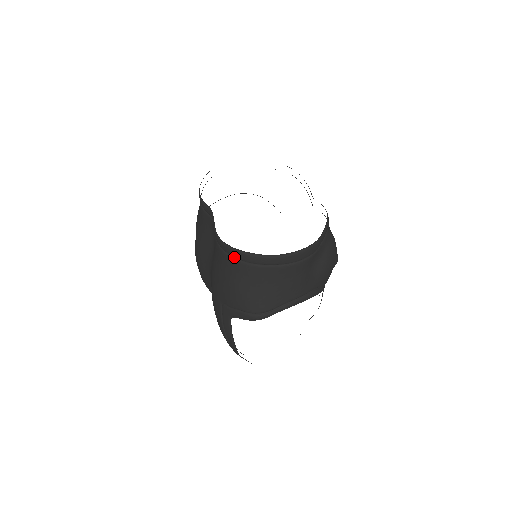
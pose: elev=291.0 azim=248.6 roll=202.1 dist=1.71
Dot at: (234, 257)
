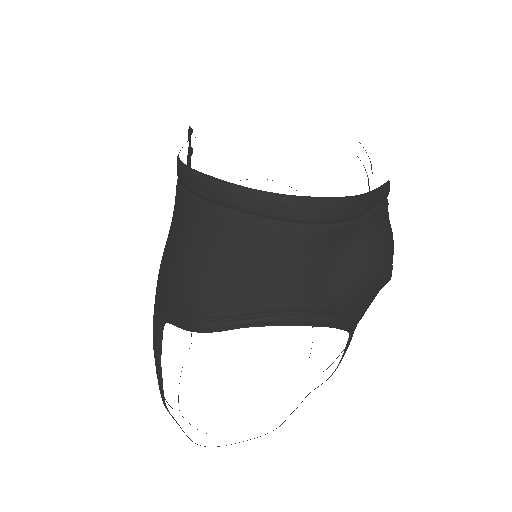
Dot at: (189, 191)
